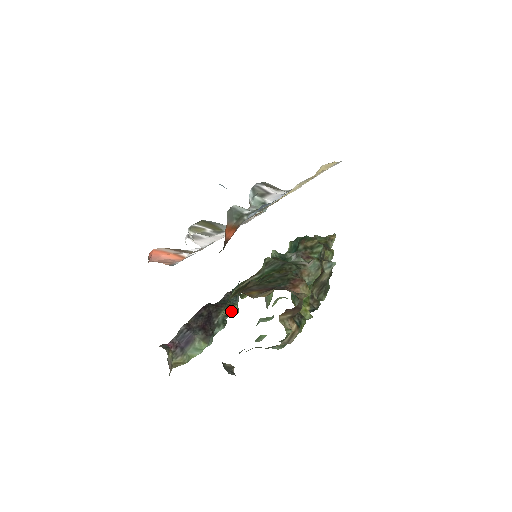
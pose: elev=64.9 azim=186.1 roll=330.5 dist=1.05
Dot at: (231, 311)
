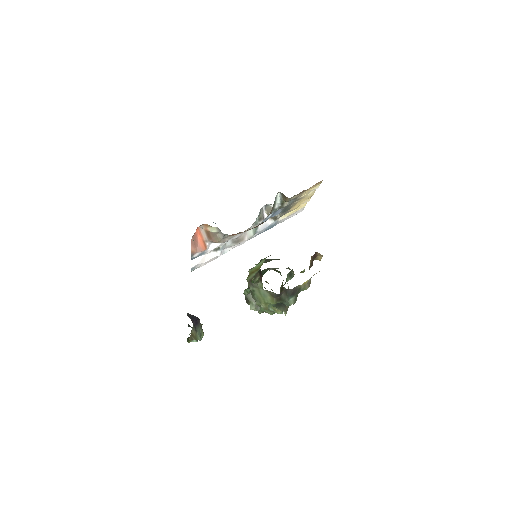
Dot at: occluded
